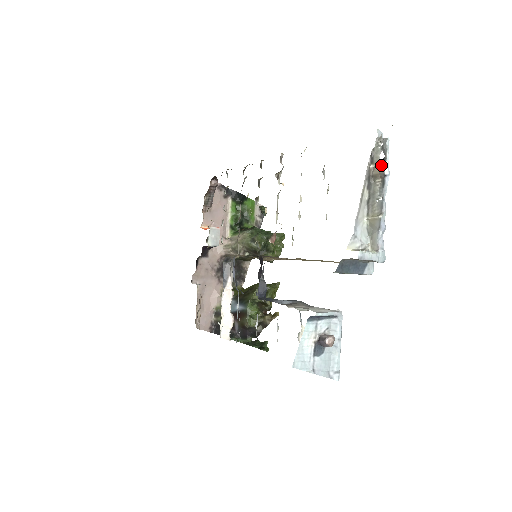
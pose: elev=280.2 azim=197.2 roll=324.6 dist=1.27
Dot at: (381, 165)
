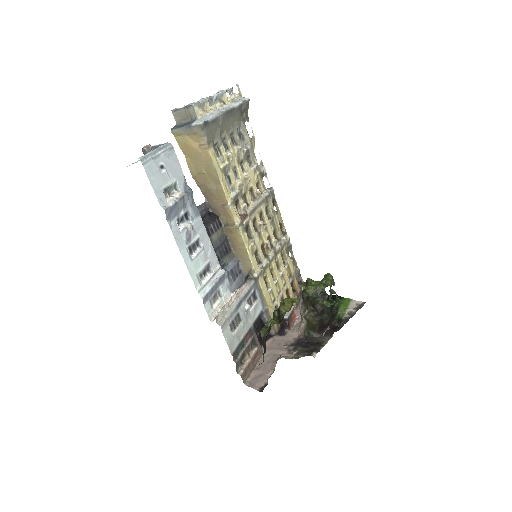
Dot at: occluded
